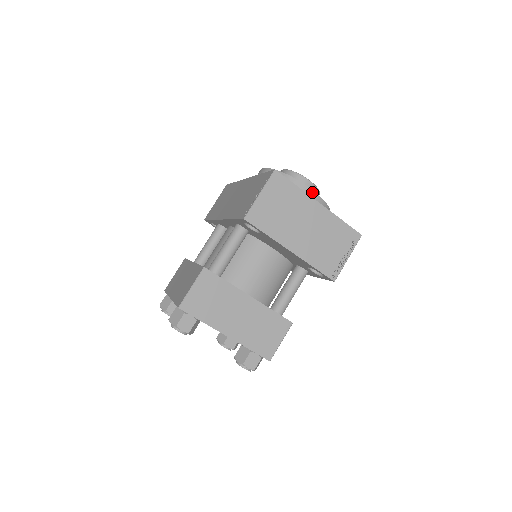
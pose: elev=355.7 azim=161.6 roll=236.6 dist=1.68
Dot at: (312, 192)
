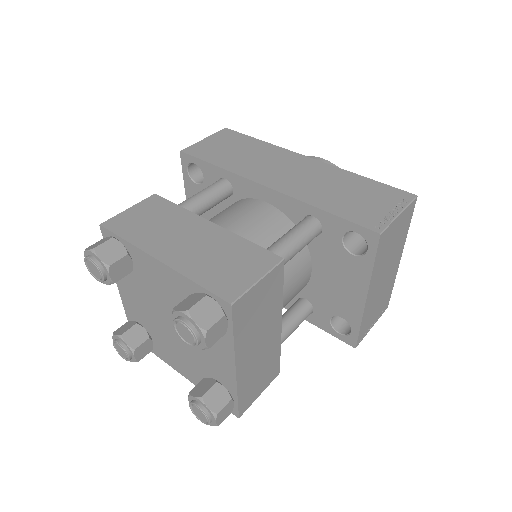
Dot at: occluded
